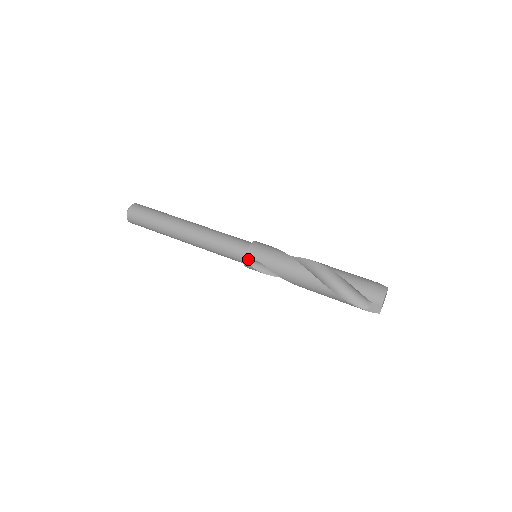
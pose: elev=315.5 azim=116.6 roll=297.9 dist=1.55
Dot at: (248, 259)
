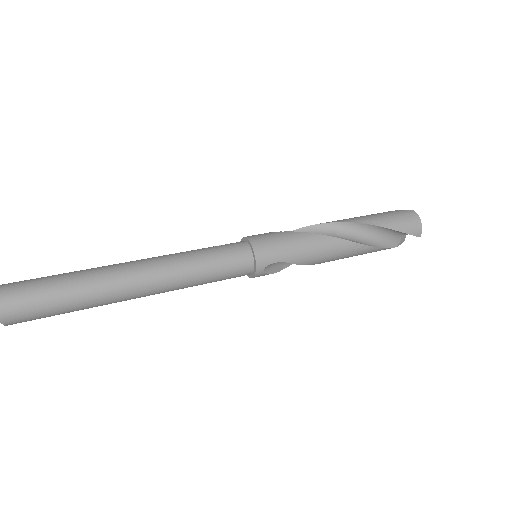
Dot at: (261, 267)
